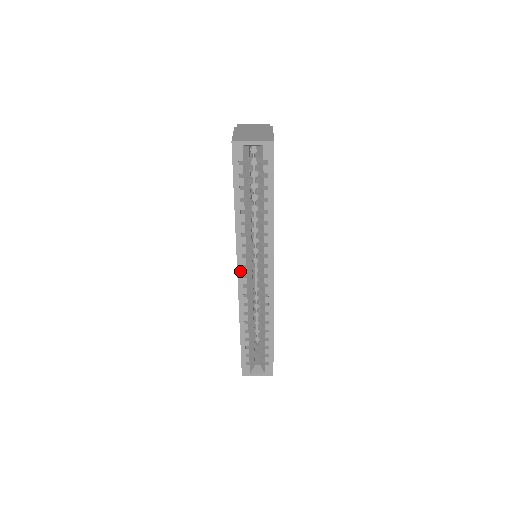
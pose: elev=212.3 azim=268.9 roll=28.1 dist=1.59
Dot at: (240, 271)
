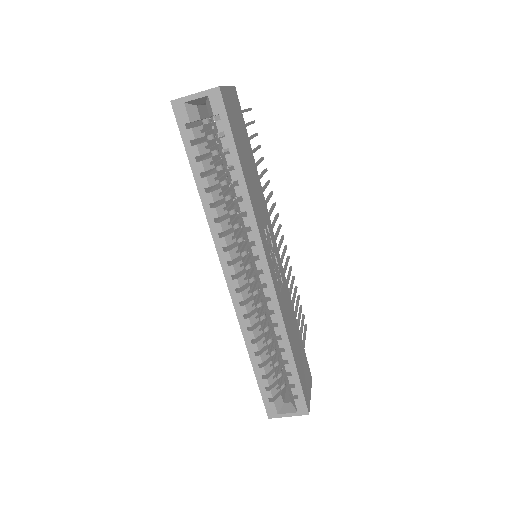
Dot at: (226, 271)
